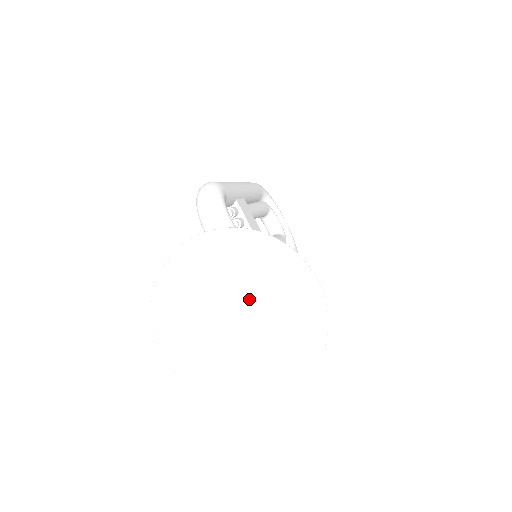
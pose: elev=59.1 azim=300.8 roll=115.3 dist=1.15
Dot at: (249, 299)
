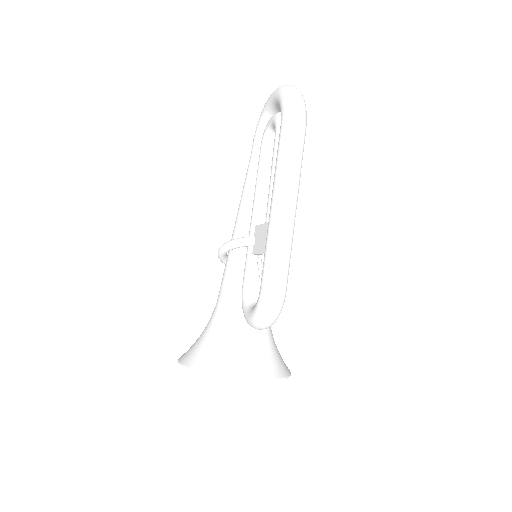
Dot at: occluded
